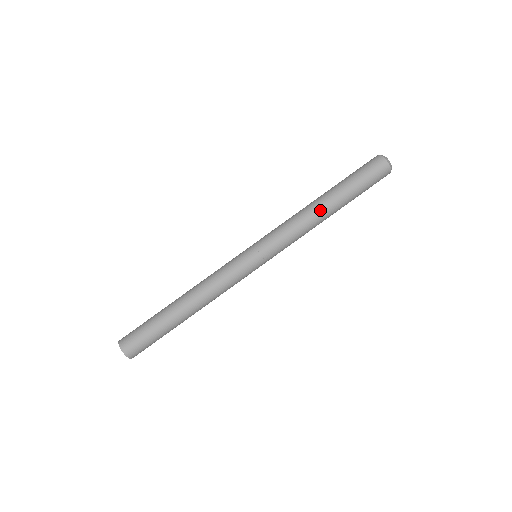
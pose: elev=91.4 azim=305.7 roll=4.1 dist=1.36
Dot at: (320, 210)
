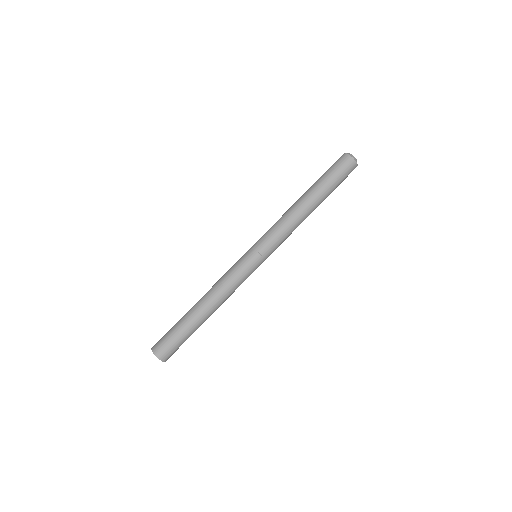
Dot at: (303, 208)
